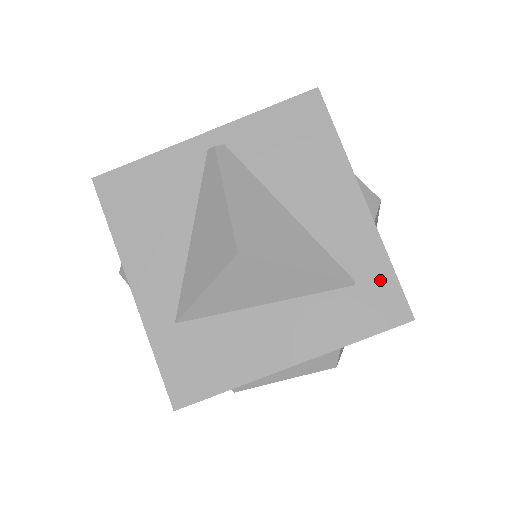
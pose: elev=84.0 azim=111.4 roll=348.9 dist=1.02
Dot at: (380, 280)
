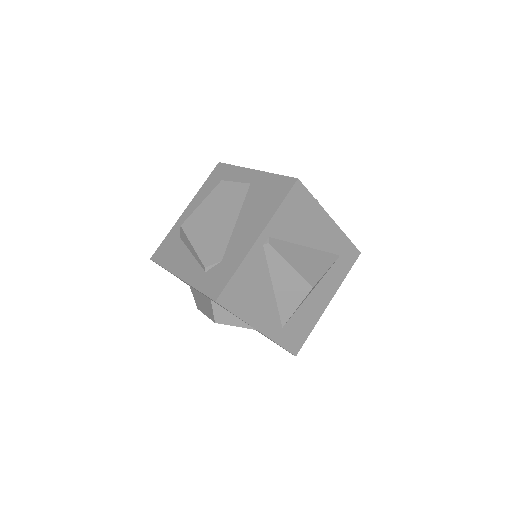
Dot at: (347, 248)
